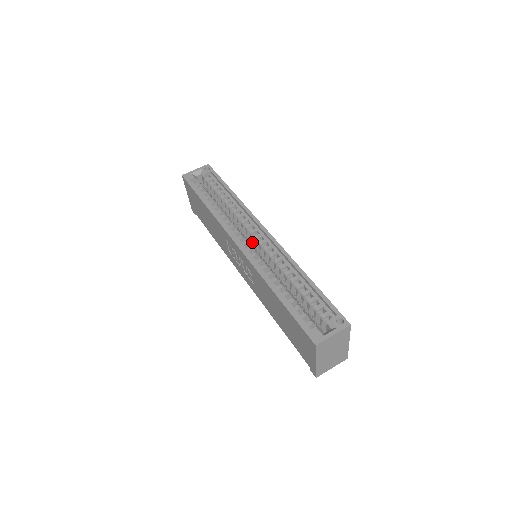
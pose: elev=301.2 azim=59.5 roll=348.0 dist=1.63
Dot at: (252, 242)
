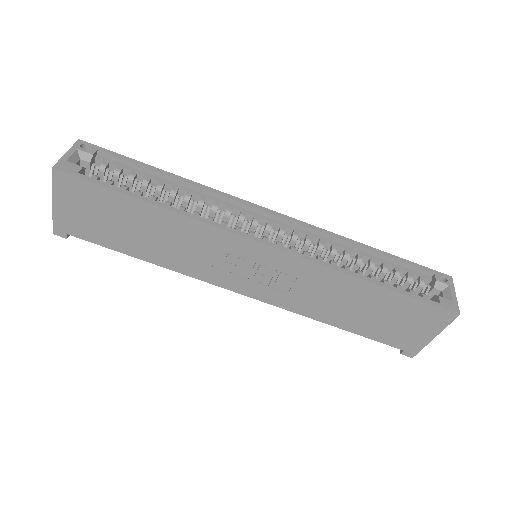
Dot at: (259, 236)
